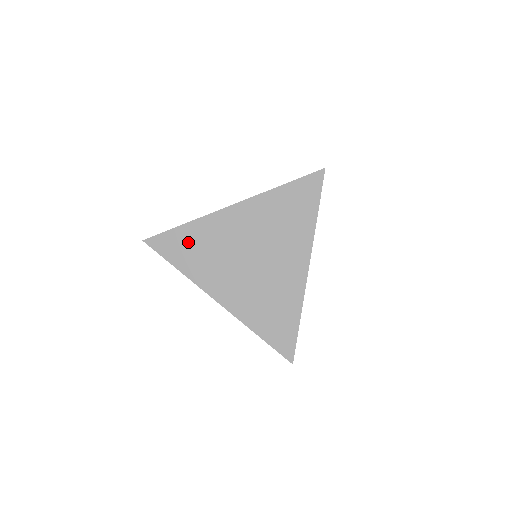
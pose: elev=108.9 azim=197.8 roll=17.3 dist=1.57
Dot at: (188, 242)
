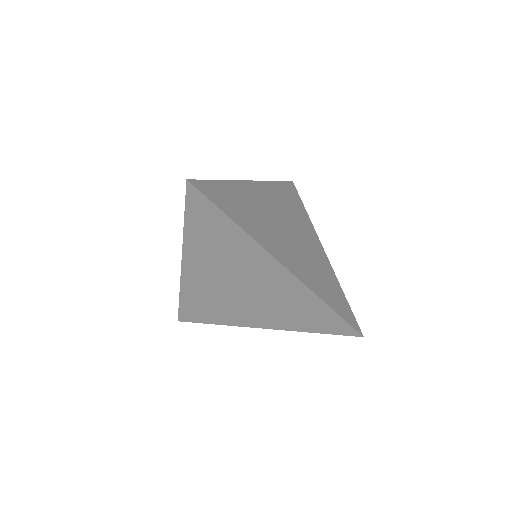
Dot at: (232, 198)
